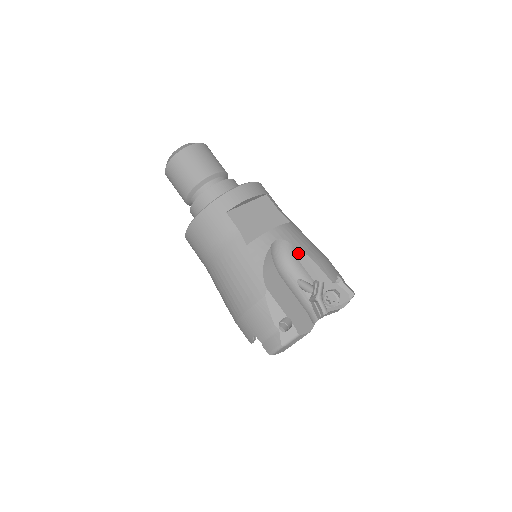
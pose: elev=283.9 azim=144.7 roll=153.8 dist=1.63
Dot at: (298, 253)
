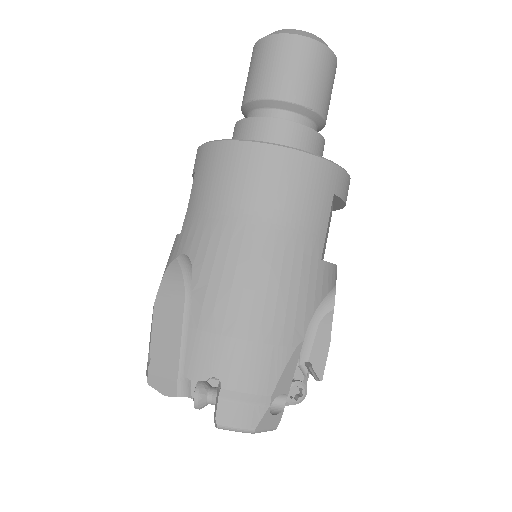
Dot at: (328, 317)
